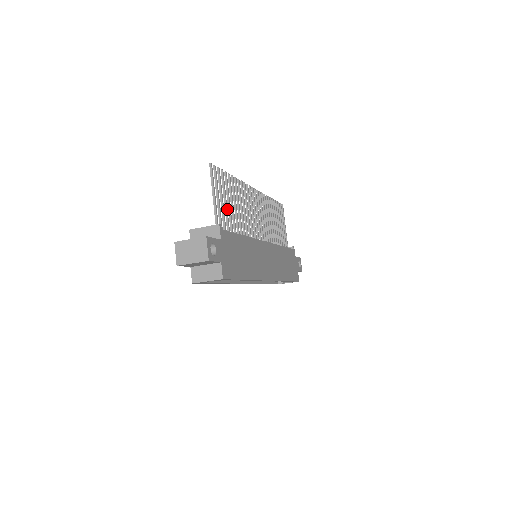
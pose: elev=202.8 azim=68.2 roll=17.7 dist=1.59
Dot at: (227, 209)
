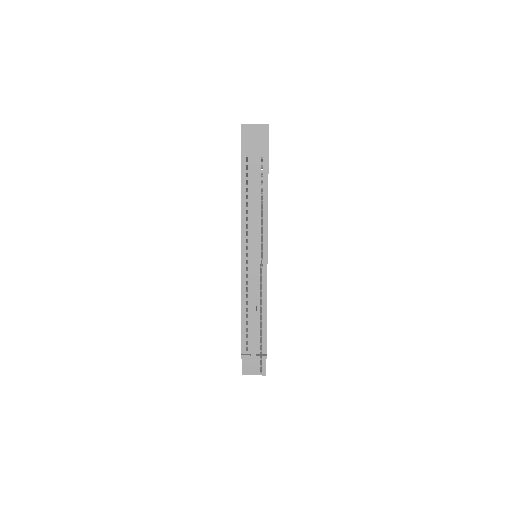
Dot at: occluded
